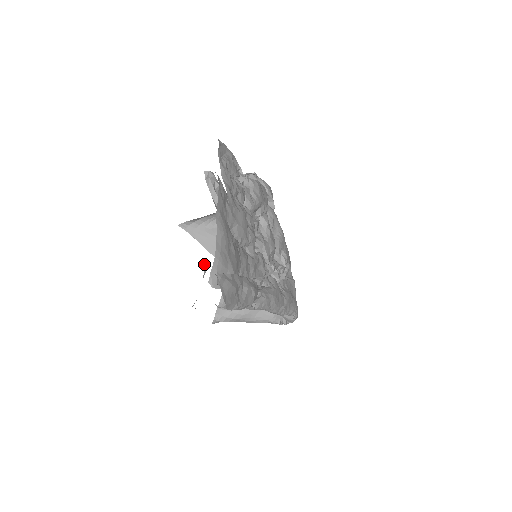
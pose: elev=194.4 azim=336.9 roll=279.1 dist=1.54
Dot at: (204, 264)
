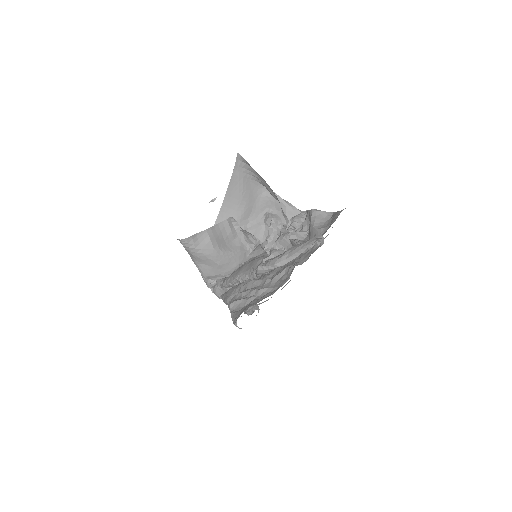
Dot at: occluded
